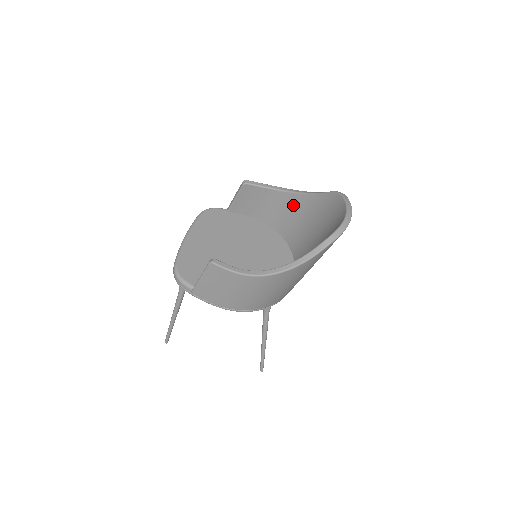
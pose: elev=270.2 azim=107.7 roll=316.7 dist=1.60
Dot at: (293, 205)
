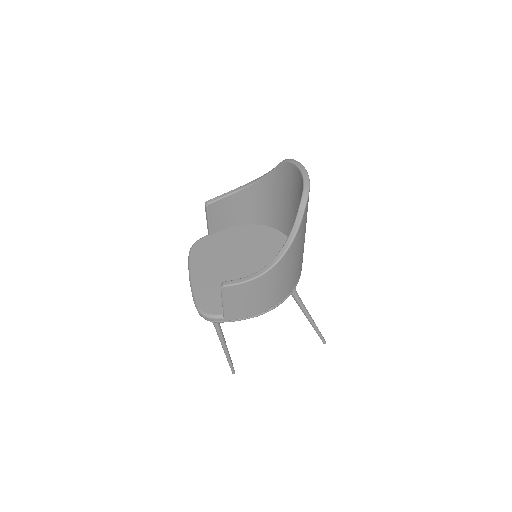
Dot at: (257, 195)
